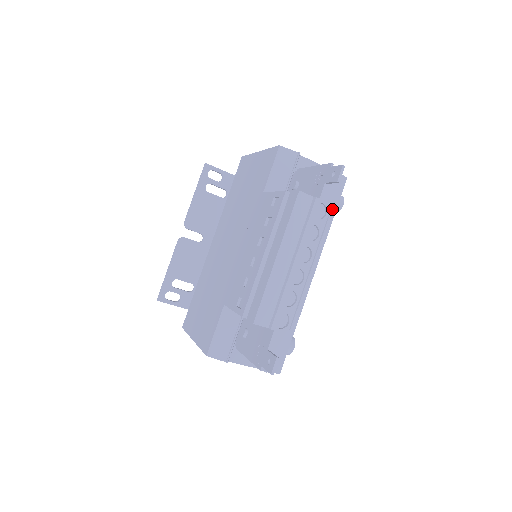
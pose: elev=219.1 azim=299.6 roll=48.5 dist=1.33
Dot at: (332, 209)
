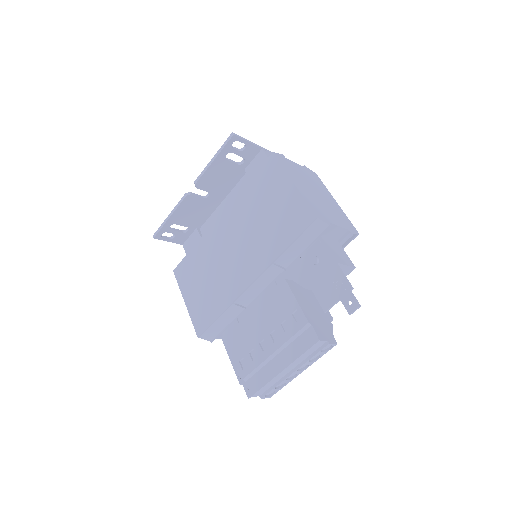
Dot at: occluded
